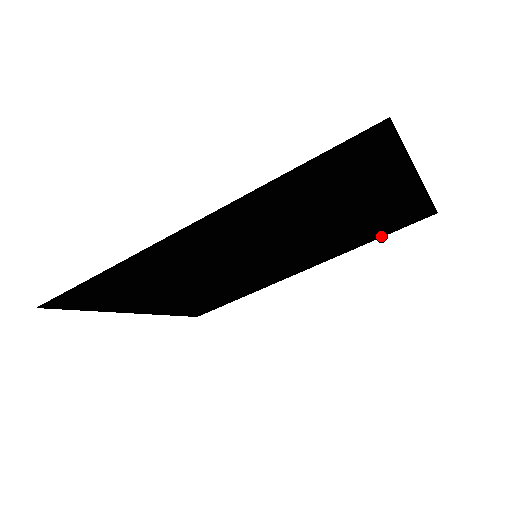
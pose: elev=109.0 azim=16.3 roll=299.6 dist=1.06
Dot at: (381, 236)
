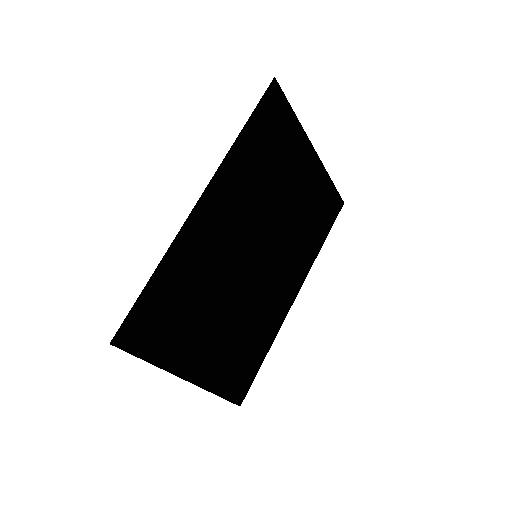
Dot at: (325, 237)
